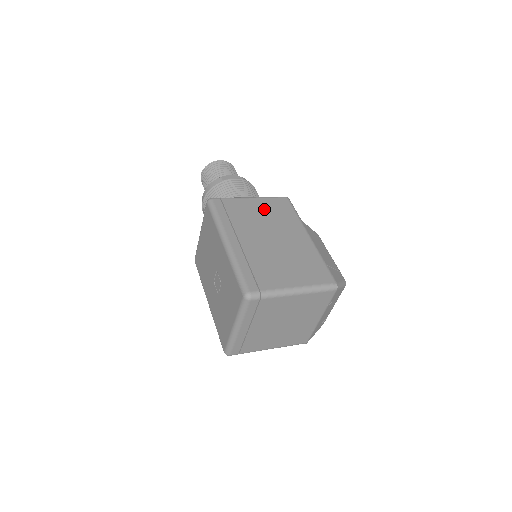
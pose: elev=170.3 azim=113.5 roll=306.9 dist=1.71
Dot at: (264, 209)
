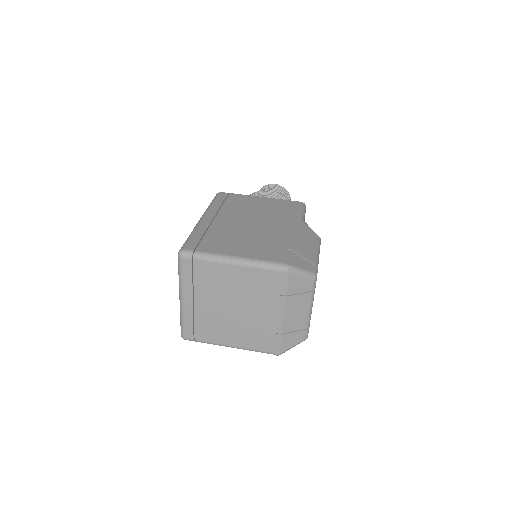
Dot at: (266, 205)
